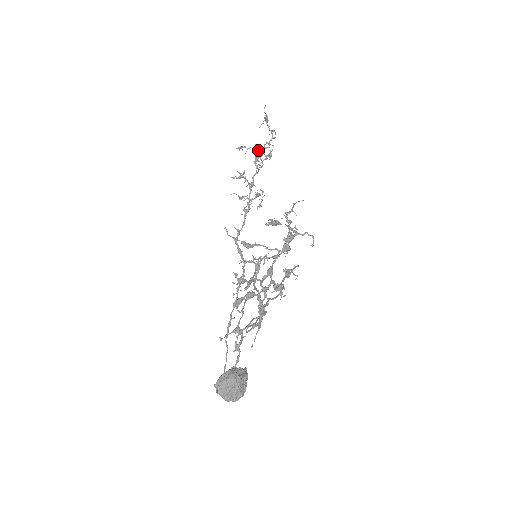
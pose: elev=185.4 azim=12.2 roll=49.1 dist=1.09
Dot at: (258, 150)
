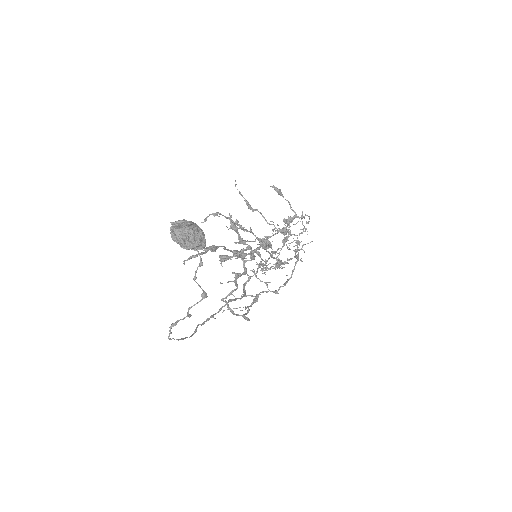
Dot at: occluded
